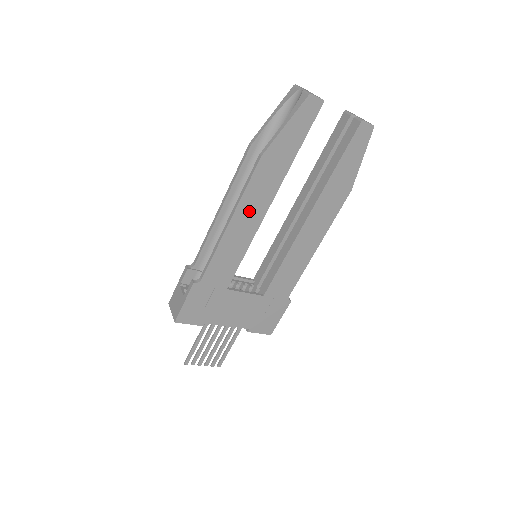
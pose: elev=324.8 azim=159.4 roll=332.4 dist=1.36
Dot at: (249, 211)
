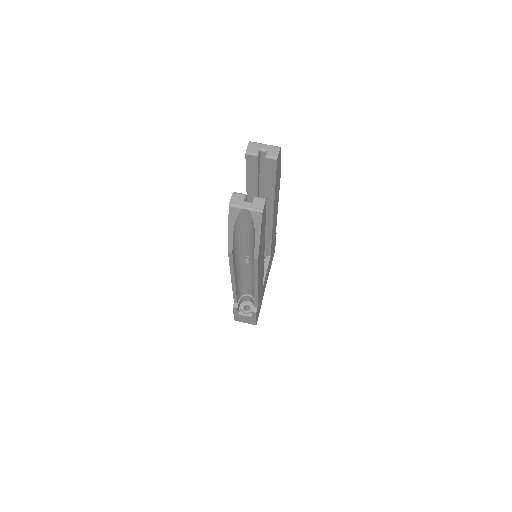
Dot at: (260, 269)
